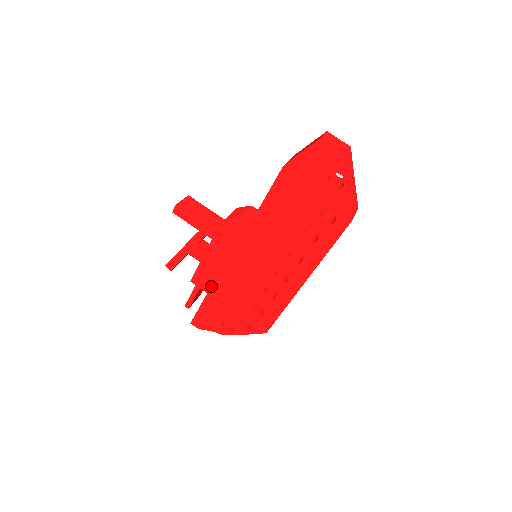
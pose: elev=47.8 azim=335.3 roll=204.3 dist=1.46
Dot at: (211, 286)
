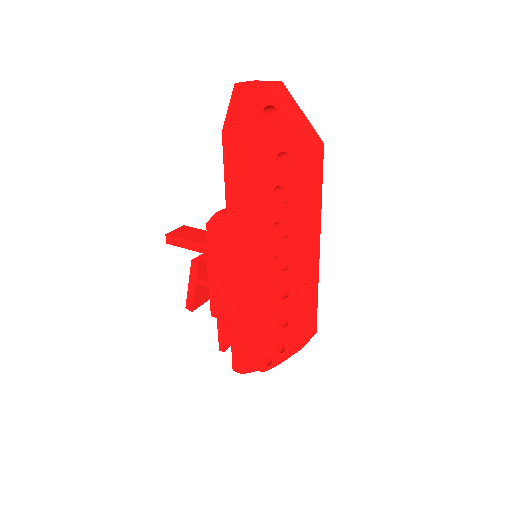
Dot at: (229, 312)
